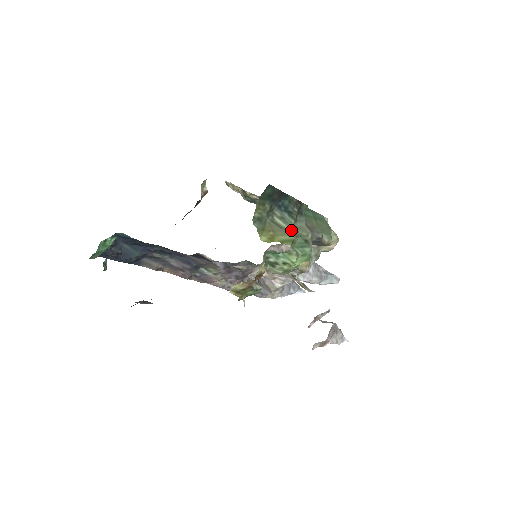
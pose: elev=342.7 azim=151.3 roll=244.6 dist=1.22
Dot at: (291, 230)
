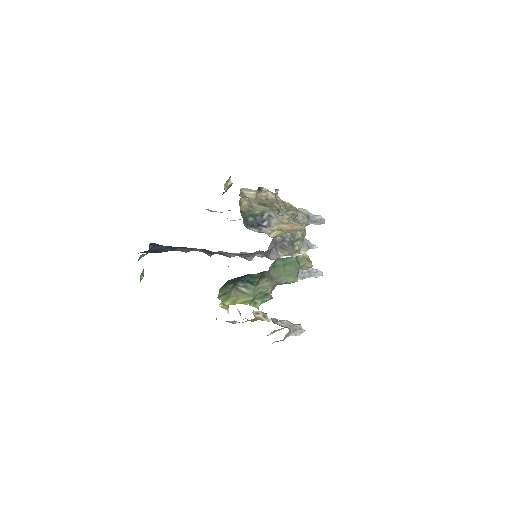
Dot at: (251, 293)
